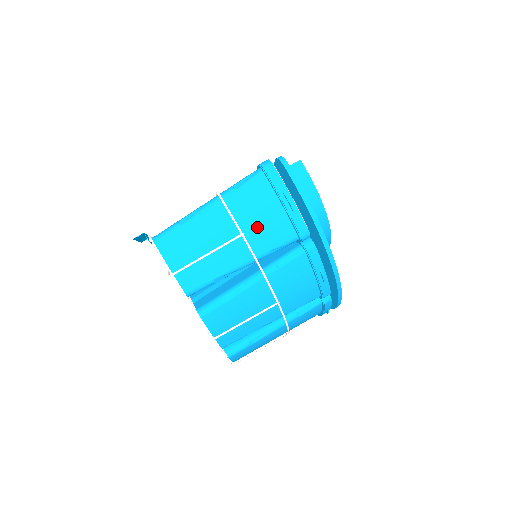
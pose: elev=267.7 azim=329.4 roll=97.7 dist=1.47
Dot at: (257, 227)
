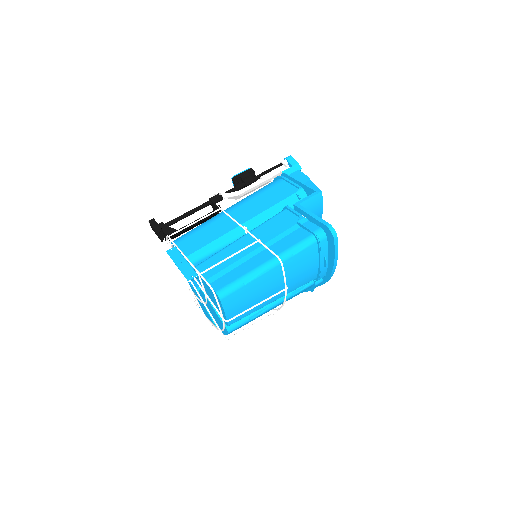
Dot at: (296, 279)
